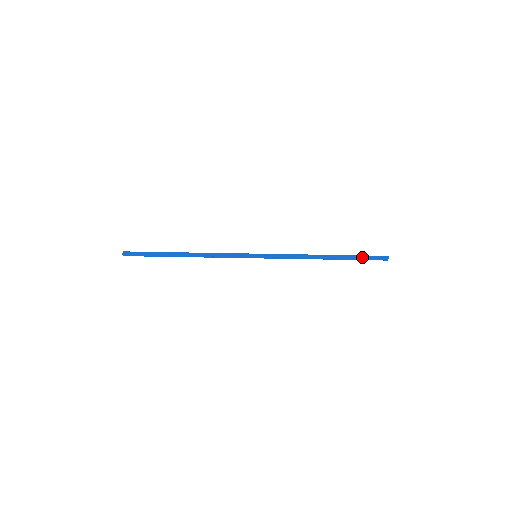
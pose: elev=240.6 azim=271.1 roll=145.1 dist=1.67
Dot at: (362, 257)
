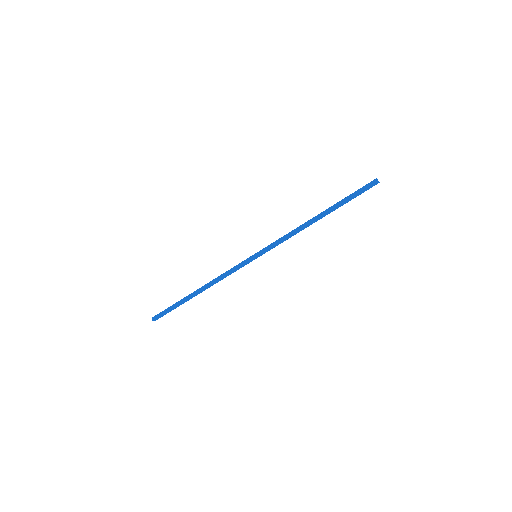
Dot at: (351, 196)
